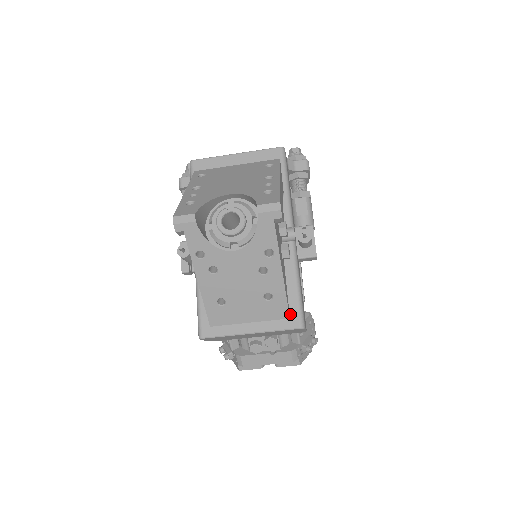
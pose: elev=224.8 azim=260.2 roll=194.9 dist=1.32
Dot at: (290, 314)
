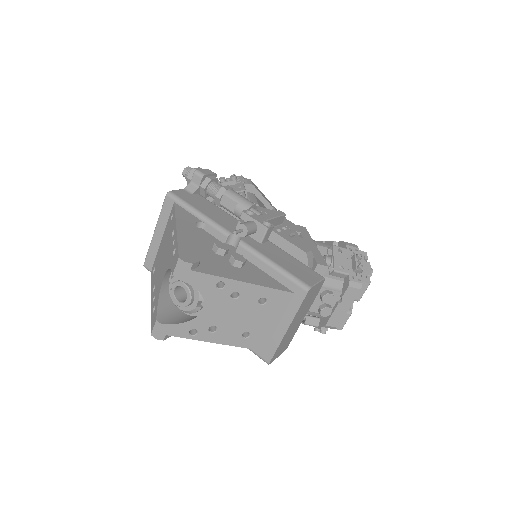
Dot at: (291, 290)
